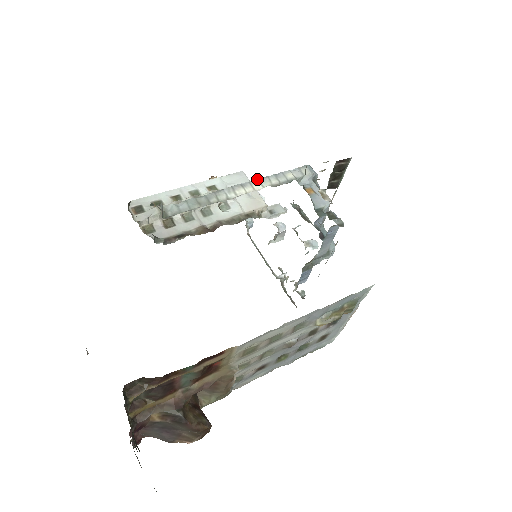
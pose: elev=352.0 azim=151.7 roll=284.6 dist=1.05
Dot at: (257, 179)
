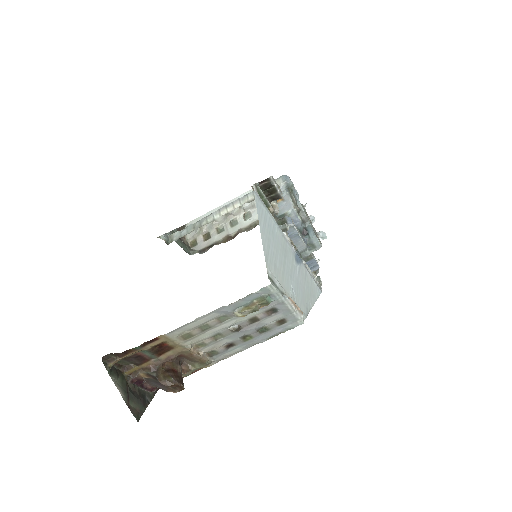
Dot at: (239, 198)
